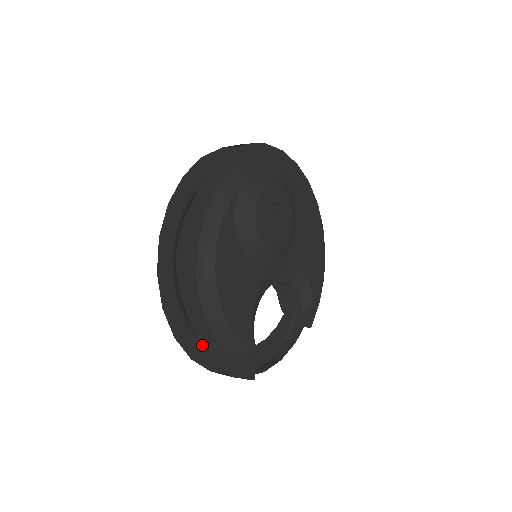
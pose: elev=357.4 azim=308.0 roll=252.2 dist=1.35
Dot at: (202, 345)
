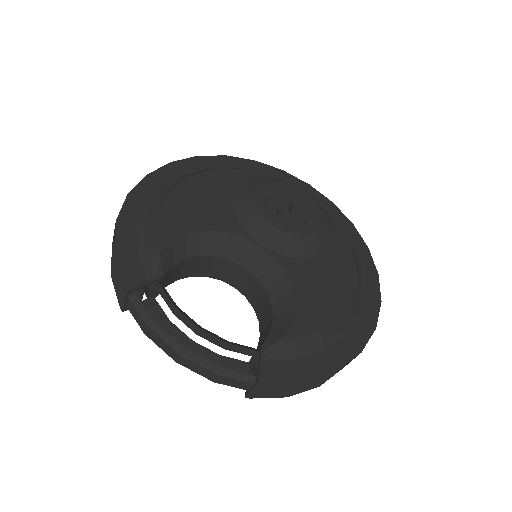
Dot at: (128, 200)
